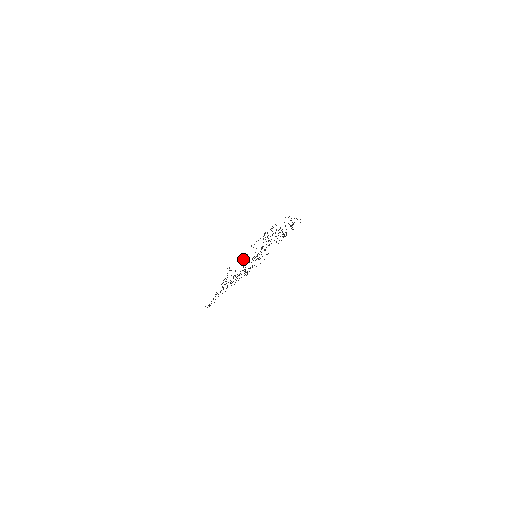
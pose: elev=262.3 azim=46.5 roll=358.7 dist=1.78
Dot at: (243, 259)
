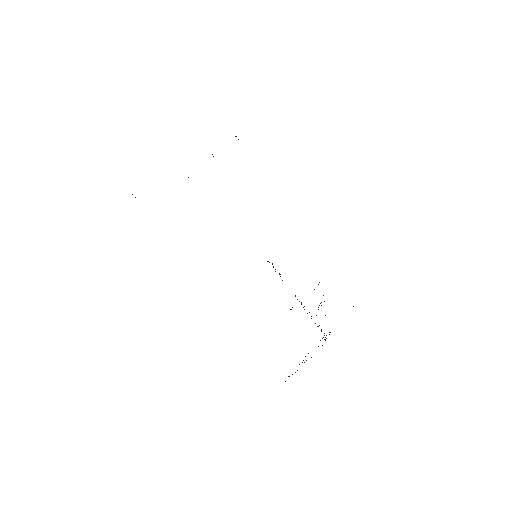
Dot at: occluded
